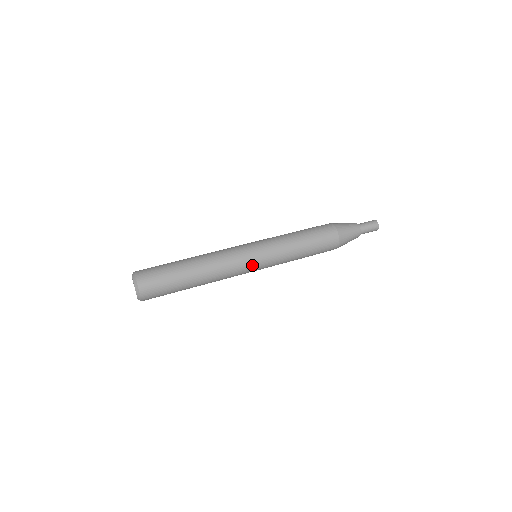
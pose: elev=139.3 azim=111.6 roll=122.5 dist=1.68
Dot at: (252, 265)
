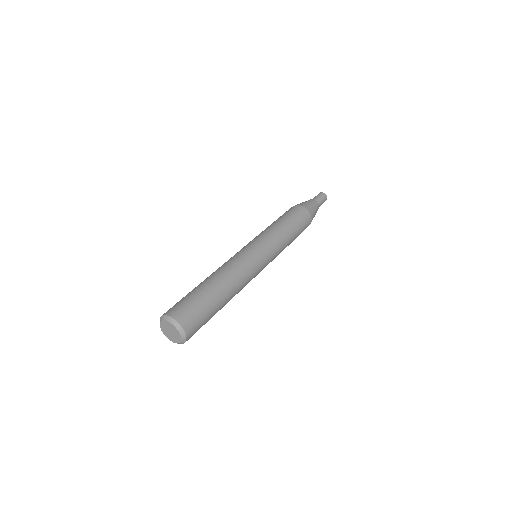
Dot at: (258, 256)
